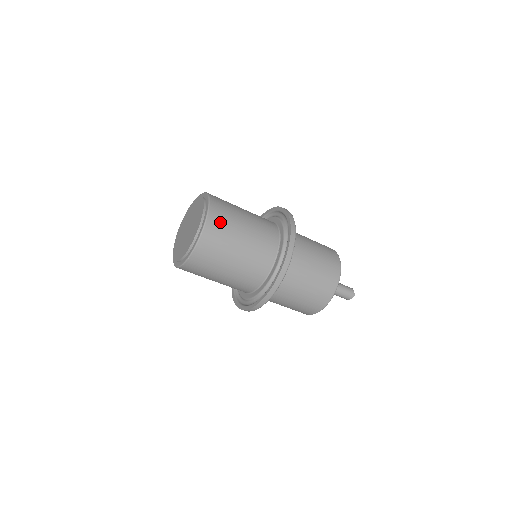
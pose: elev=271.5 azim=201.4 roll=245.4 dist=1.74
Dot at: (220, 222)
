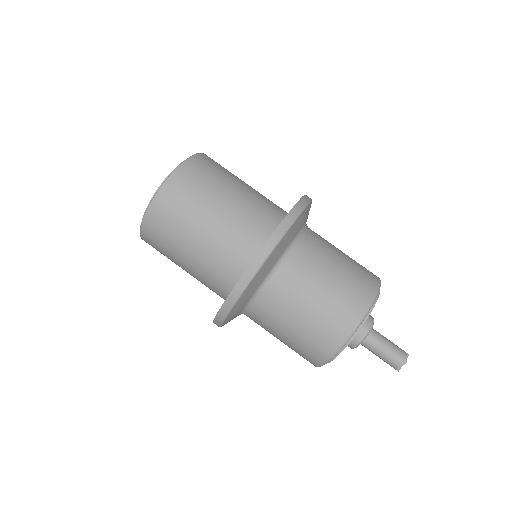
Dot at: (197, 175)
